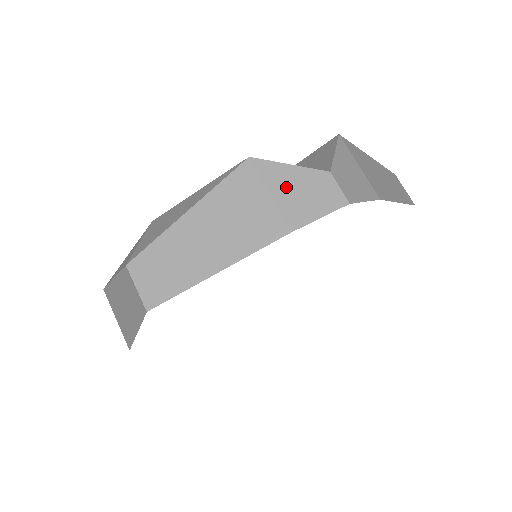
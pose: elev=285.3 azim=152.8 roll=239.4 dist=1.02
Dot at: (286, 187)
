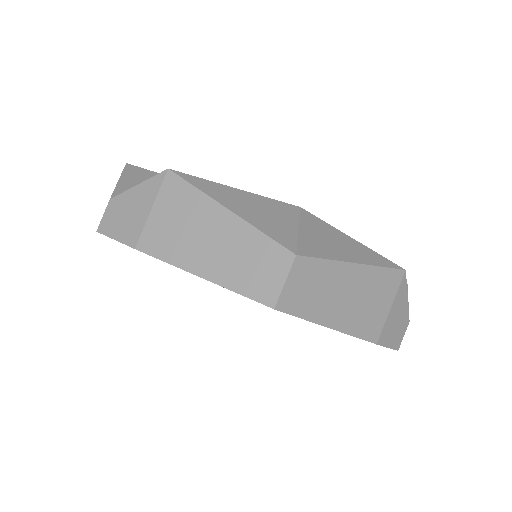
Dot at: (397, 311)
